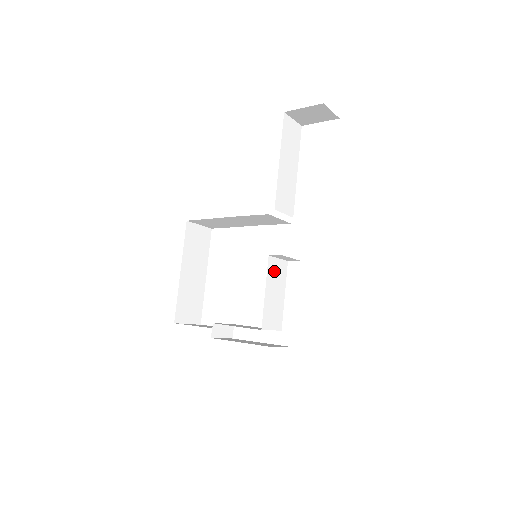
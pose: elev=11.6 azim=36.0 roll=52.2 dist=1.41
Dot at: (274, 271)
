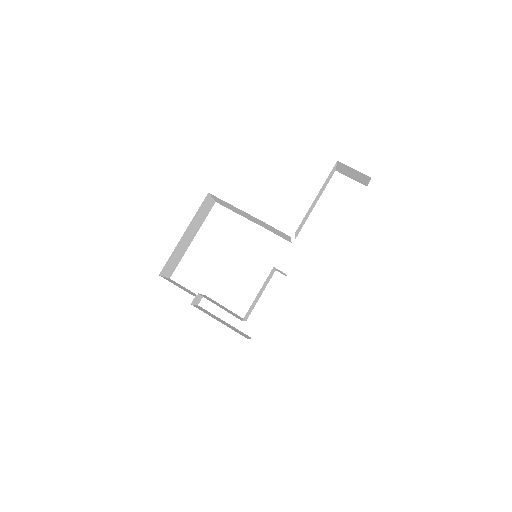
Dot at: (268, 278)
